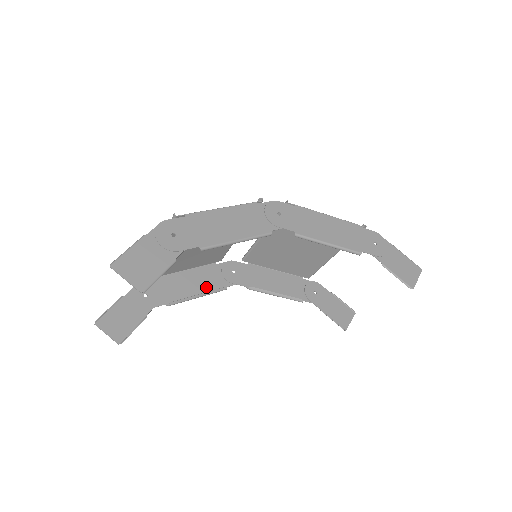
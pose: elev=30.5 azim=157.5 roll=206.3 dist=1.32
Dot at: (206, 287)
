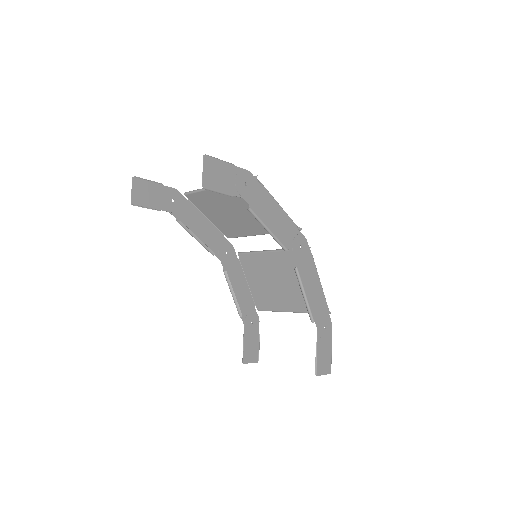
Dot at: (205, 240)
